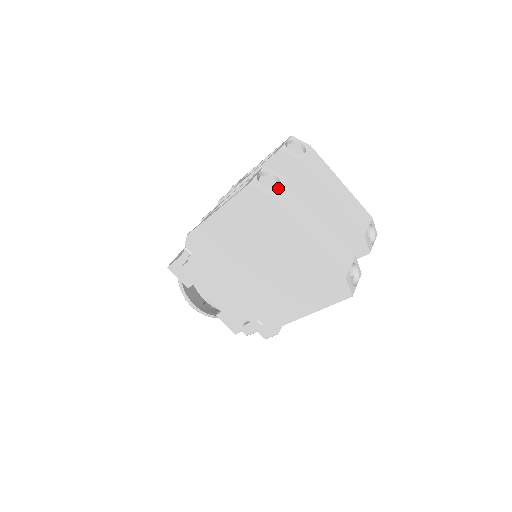
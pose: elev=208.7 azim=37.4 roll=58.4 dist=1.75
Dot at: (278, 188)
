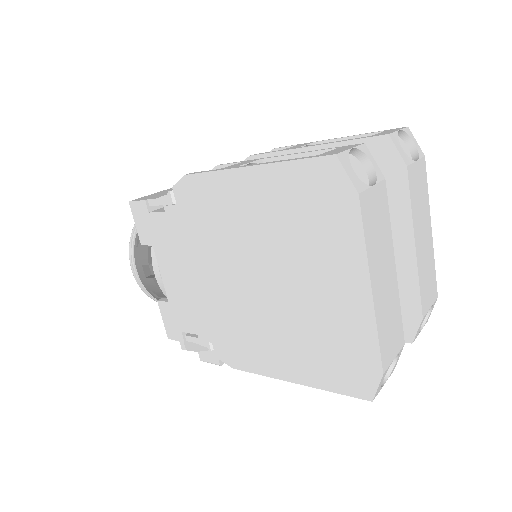
Dot at: (371, 188)
